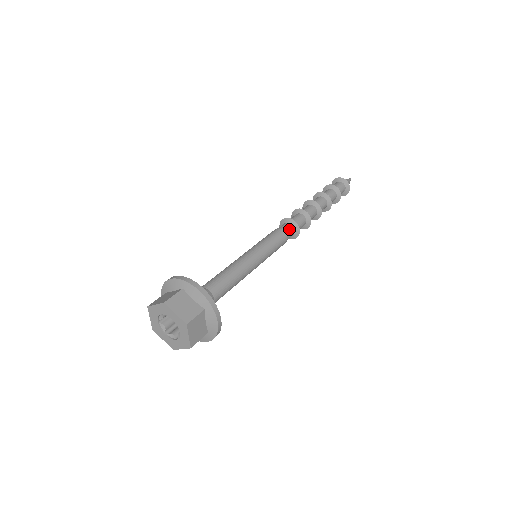
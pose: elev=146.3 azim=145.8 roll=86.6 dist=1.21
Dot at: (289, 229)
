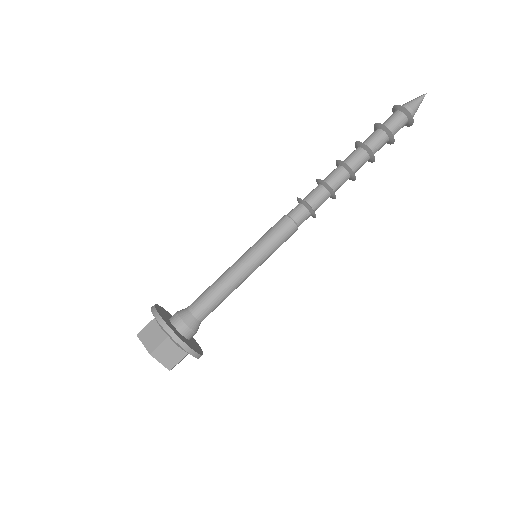
Dot at: (304, 218)
